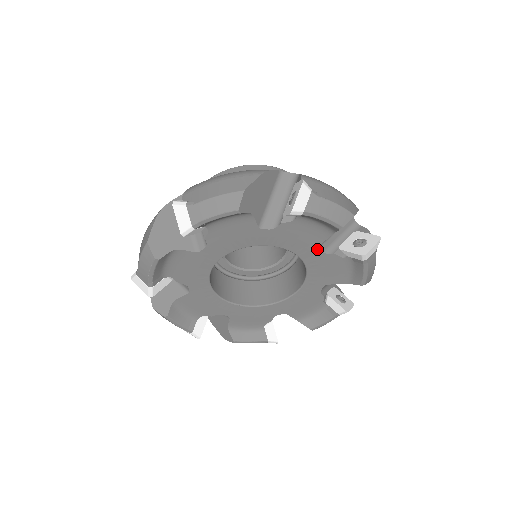
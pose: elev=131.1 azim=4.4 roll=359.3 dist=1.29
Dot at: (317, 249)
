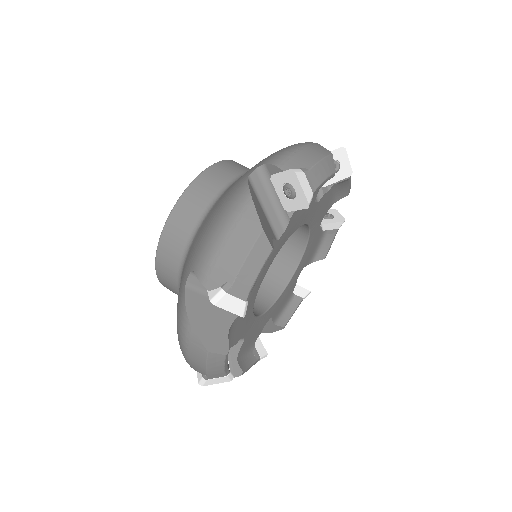
Dot at: (313, 205)
